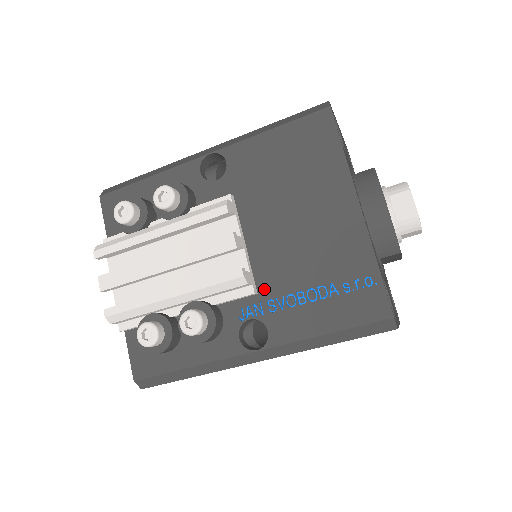
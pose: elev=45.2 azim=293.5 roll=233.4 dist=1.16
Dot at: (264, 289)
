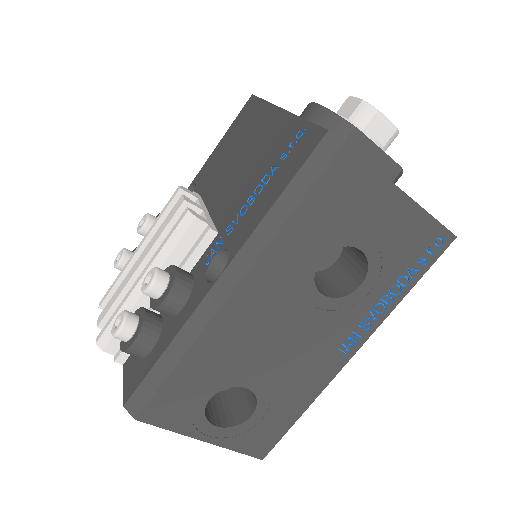
Dot at: (223, 225)
